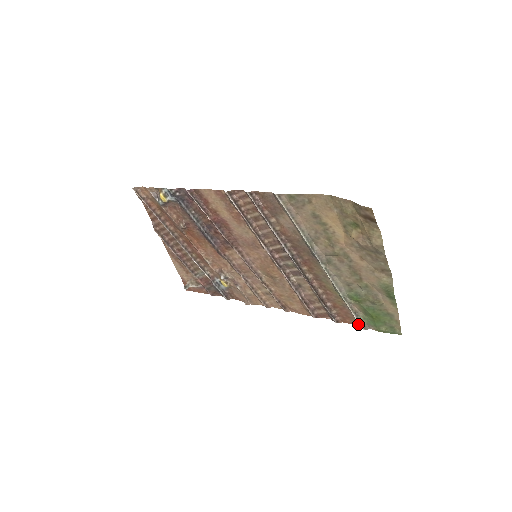
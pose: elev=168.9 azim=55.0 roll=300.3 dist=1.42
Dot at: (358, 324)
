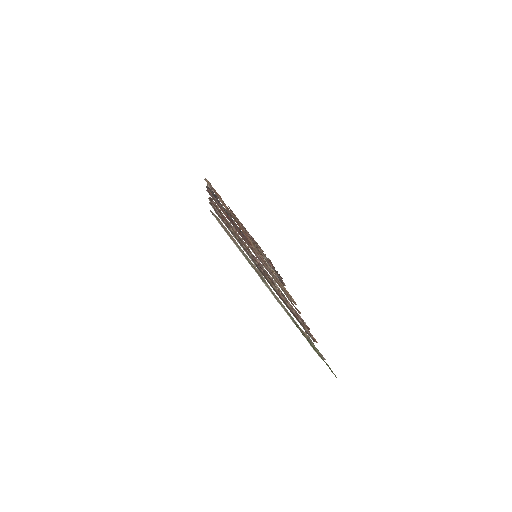
Dot at: occluded
